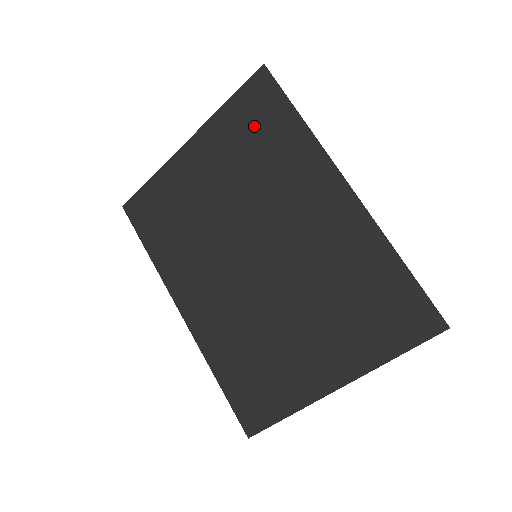
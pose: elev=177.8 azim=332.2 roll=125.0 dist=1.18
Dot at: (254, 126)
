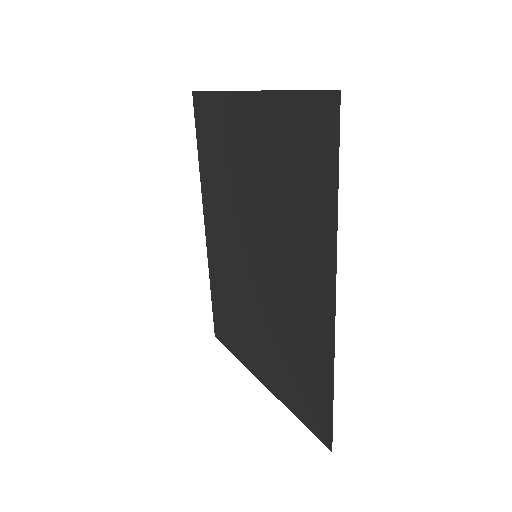
Dot at: (300, 151)
